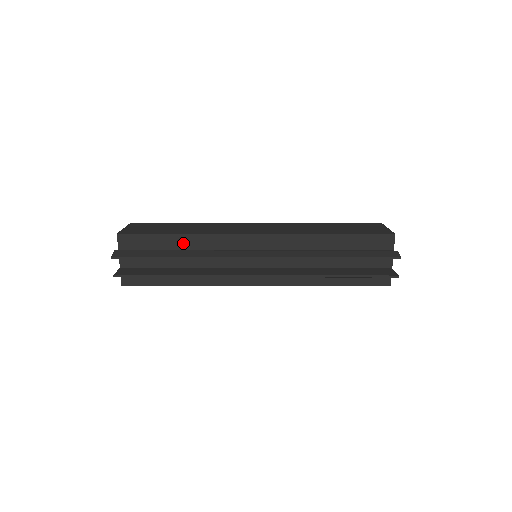
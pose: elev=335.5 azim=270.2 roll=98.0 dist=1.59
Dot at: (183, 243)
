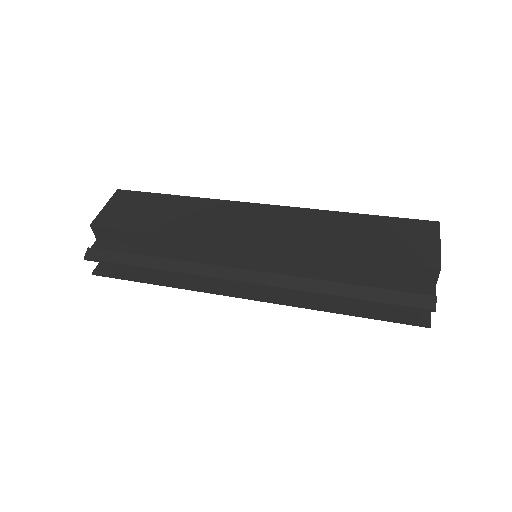
Dot at: (163, 243)
